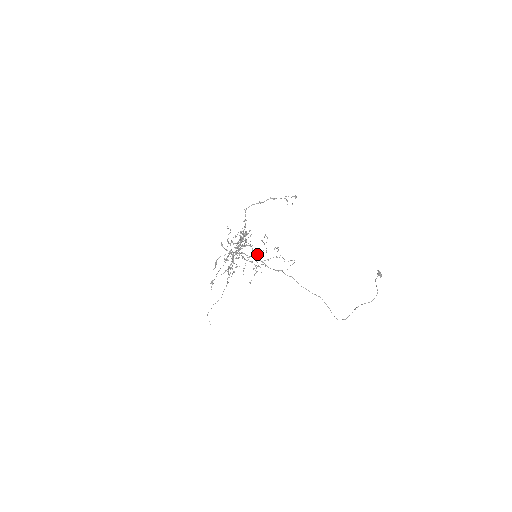
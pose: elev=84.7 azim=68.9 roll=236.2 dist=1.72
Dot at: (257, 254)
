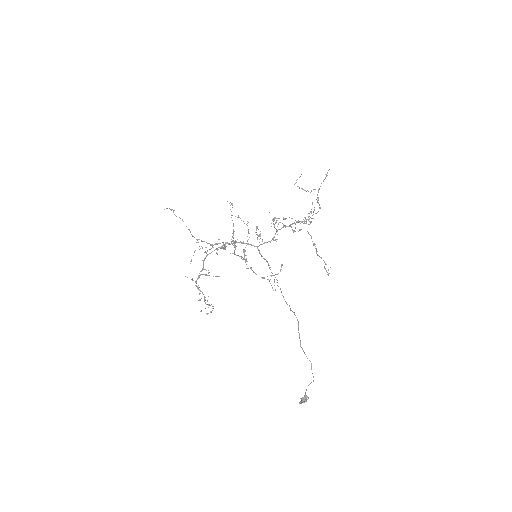
Dot at: occluded
